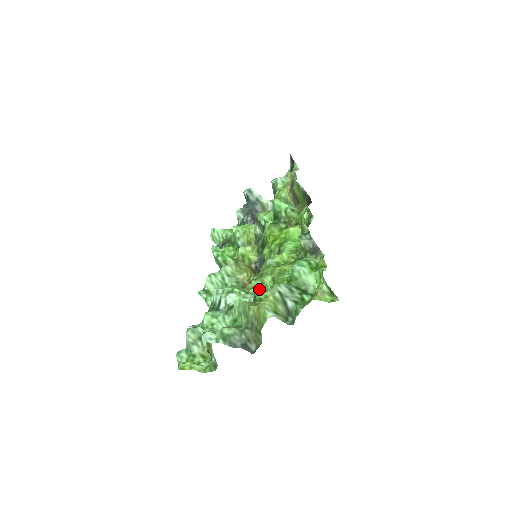
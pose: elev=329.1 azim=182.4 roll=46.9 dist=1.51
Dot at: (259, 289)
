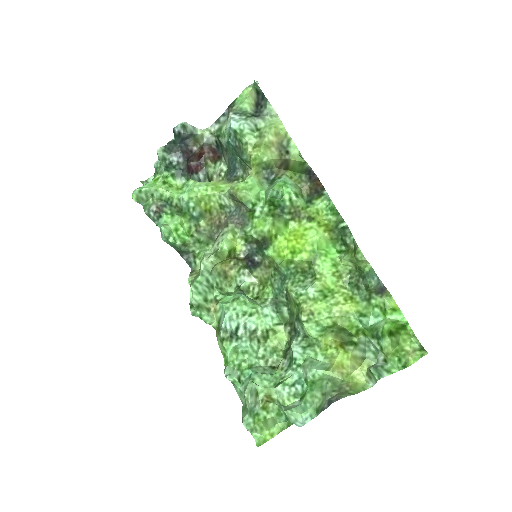
Dot at: (315, 332)
